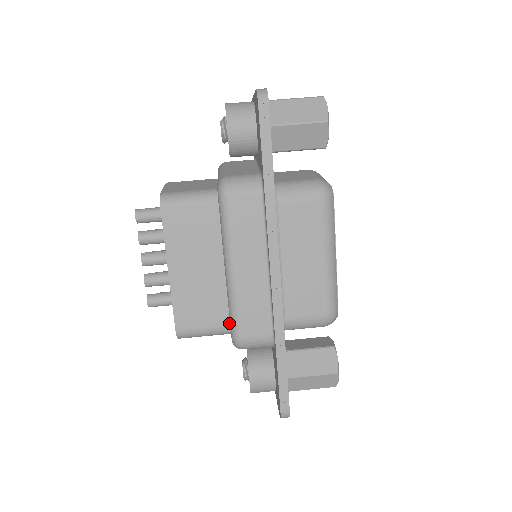
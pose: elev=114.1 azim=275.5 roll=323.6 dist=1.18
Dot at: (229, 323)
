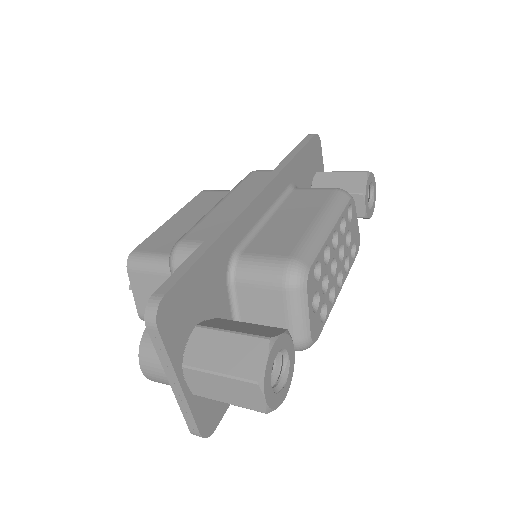
Dot at: occluded
